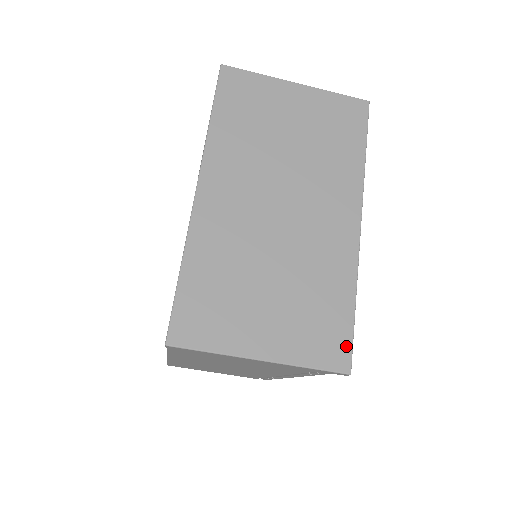
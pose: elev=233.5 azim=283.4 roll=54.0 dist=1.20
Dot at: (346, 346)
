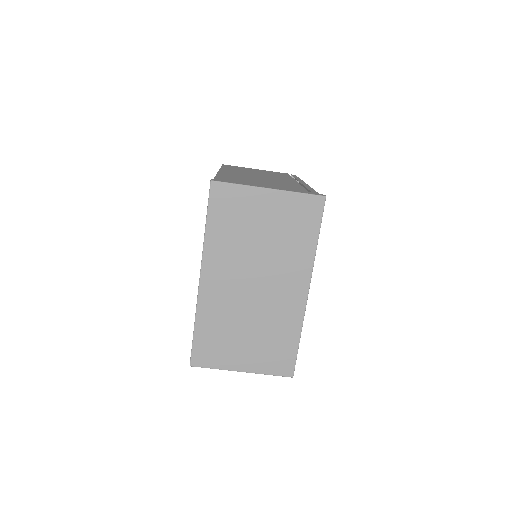
Dot at: (291, 364)
